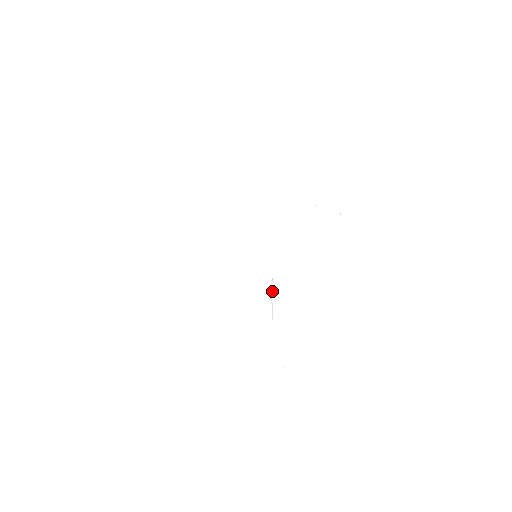
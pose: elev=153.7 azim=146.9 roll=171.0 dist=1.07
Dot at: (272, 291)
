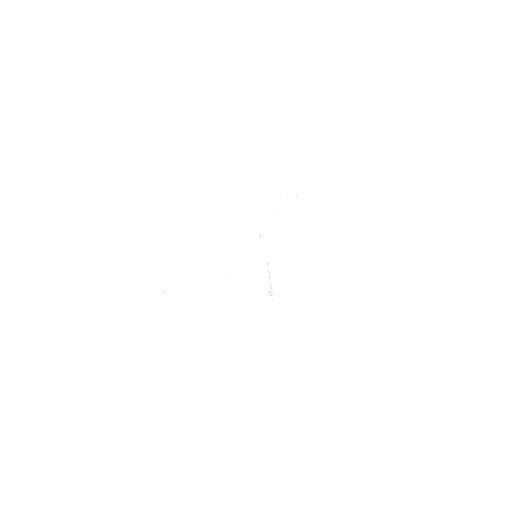
Dot at: (269, 277)
